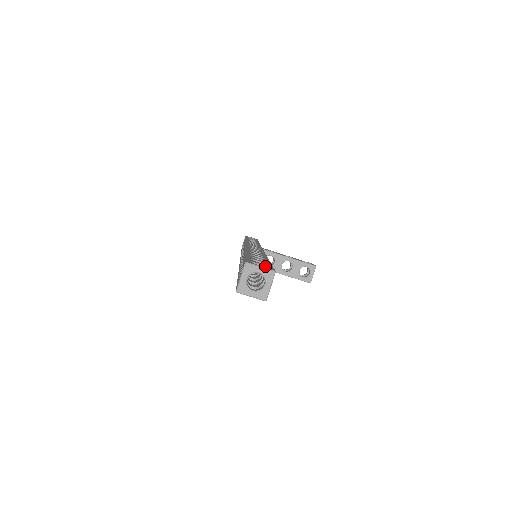
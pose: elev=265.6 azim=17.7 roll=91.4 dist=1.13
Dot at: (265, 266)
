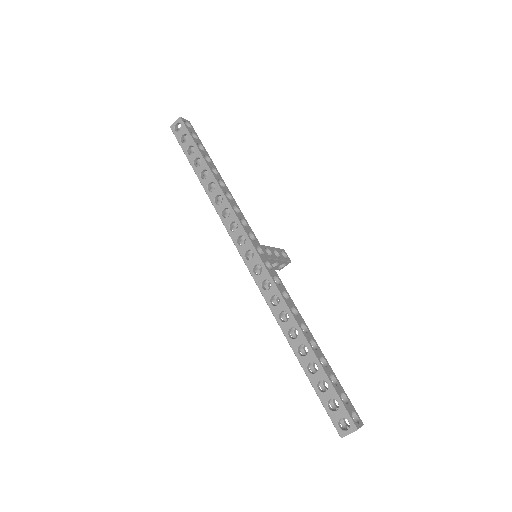
Dot at: (354, 413)
